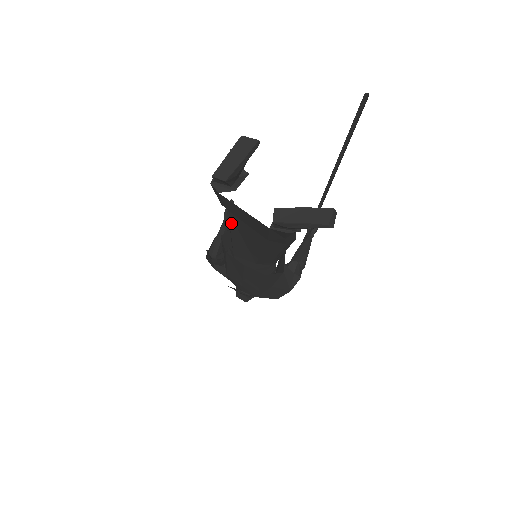
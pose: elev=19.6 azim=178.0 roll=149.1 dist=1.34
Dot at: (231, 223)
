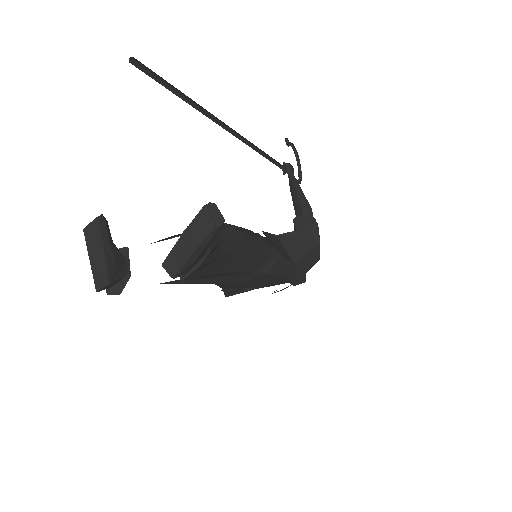
Dot at: (180, 283)
